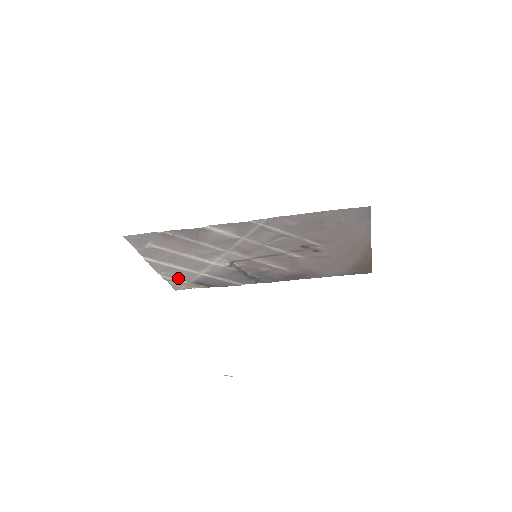
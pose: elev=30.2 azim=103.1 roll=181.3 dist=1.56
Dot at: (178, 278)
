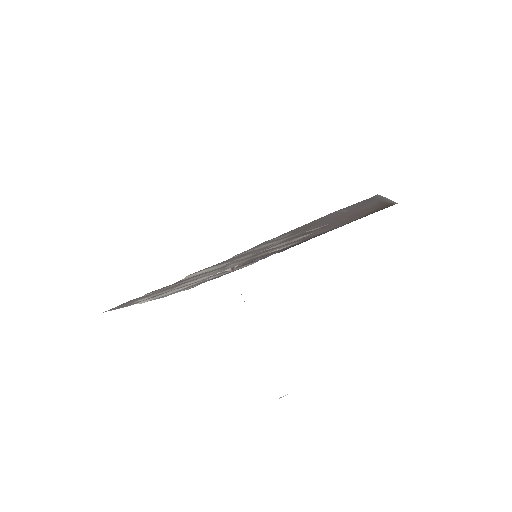
Dot at: (184, 289)
